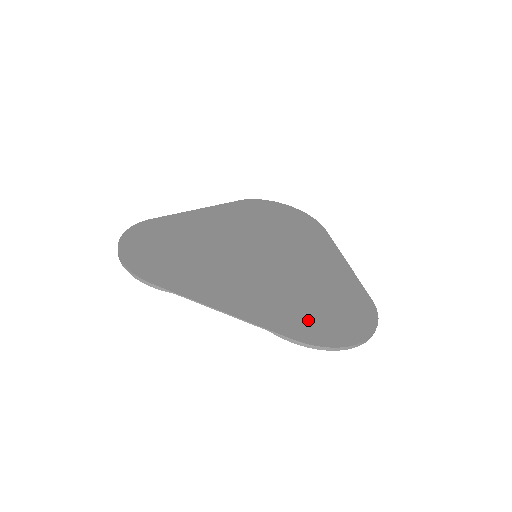
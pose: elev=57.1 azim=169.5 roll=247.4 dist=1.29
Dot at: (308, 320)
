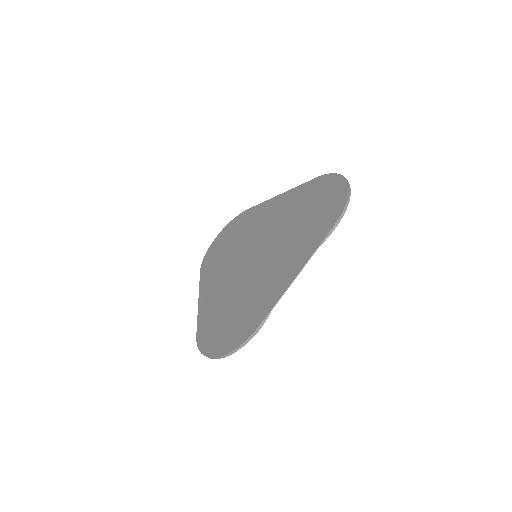
Dot at: (321, 217)
